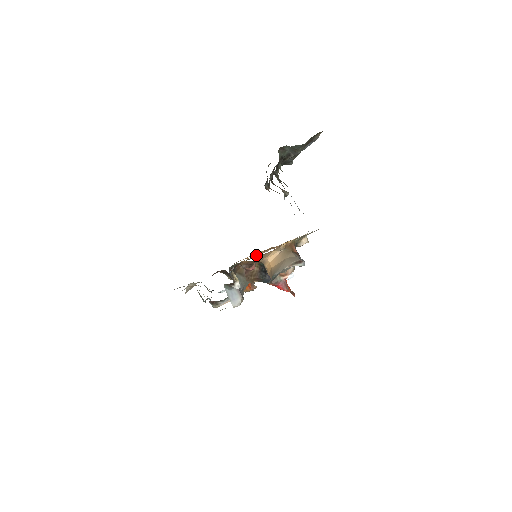
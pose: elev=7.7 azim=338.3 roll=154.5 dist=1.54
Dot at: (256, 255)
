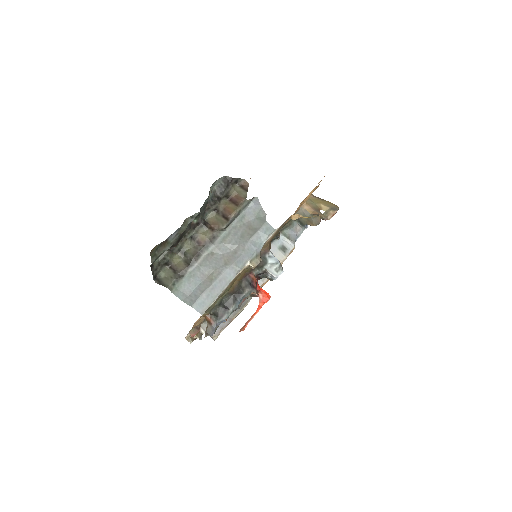
Dot at: occluded
